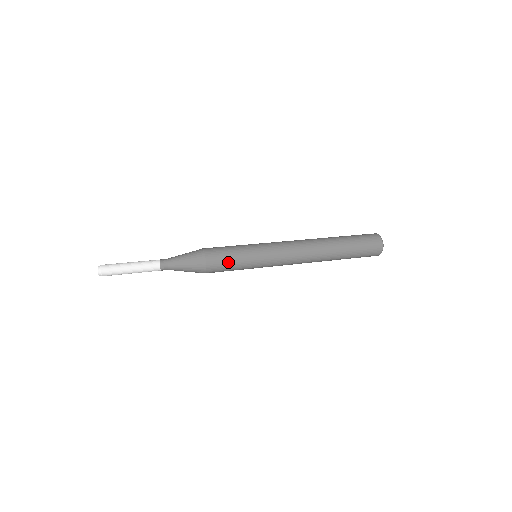
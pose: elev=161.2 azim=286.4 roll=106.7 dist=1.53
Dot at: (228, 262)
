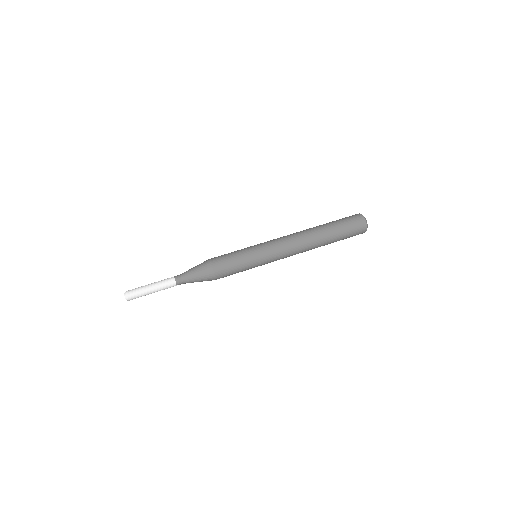
Dot at: occluded
